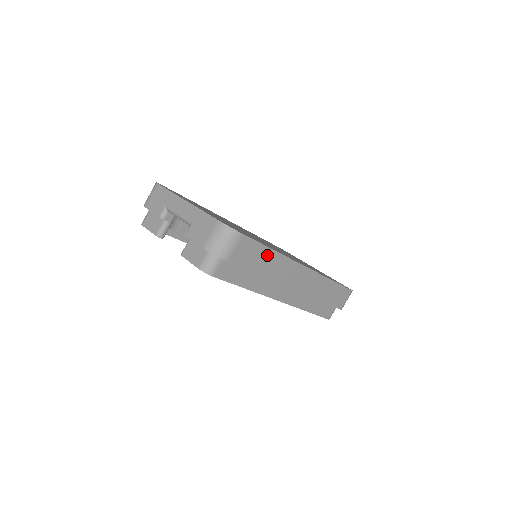
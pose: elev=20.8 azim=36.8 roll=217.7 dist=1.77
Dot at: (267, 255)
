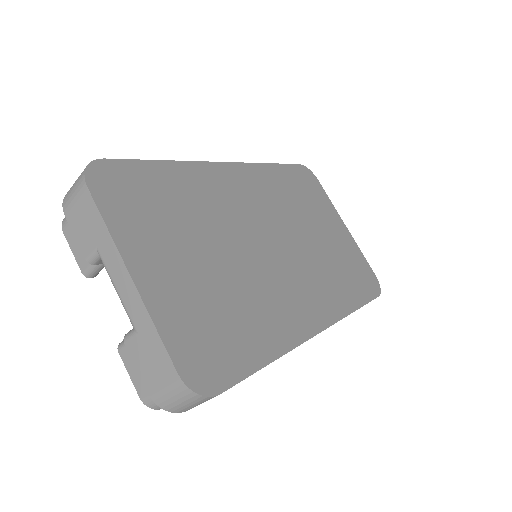
Dot at: occluded
